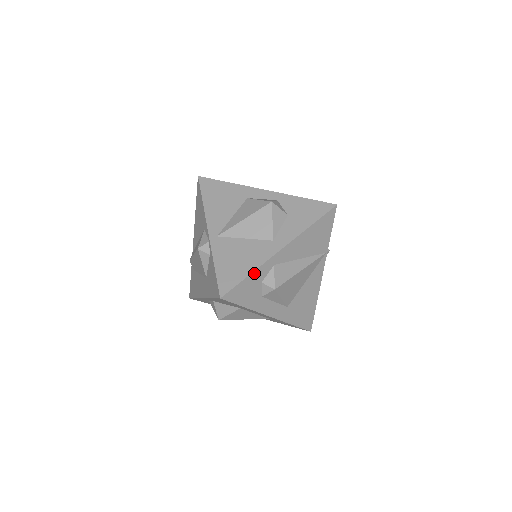
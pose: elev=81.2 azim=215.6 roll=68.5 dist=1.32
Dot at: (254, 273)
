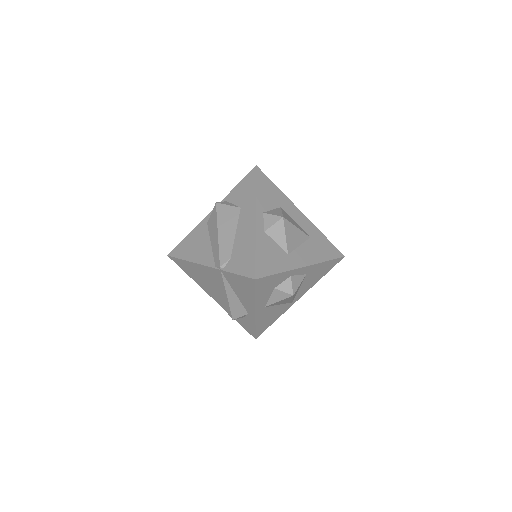
Dot at: occluded
